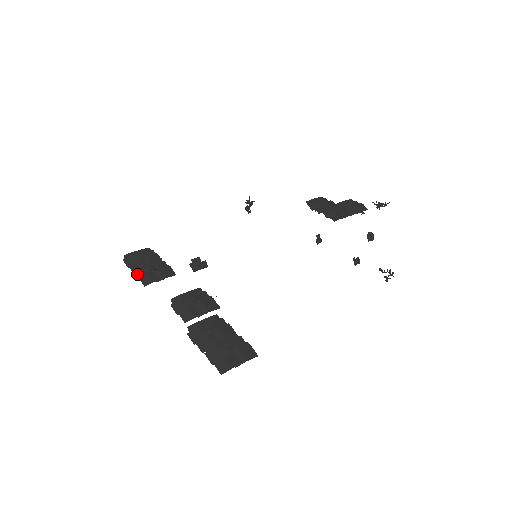
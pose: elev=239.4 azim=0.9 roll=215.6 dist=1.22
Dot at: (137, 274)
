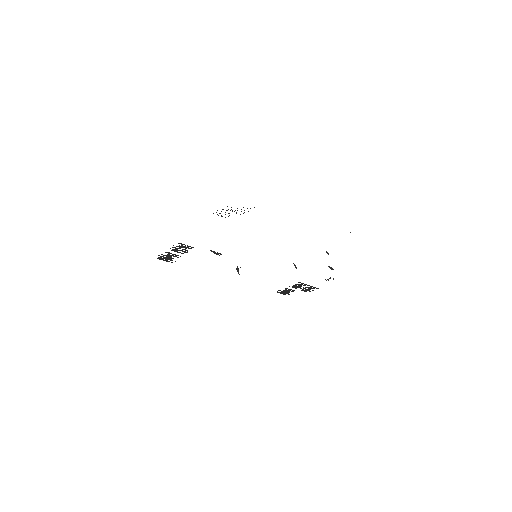
Dot at: occluded
